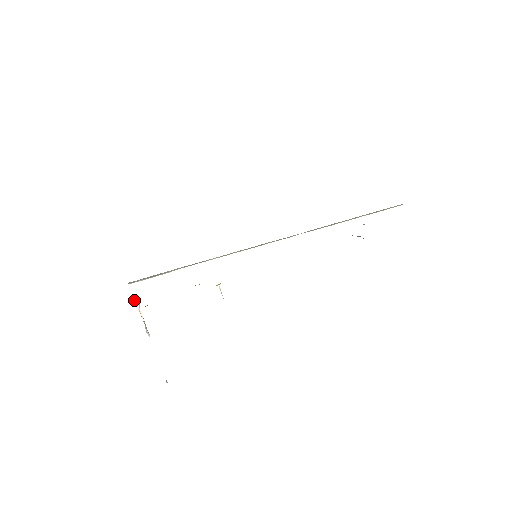
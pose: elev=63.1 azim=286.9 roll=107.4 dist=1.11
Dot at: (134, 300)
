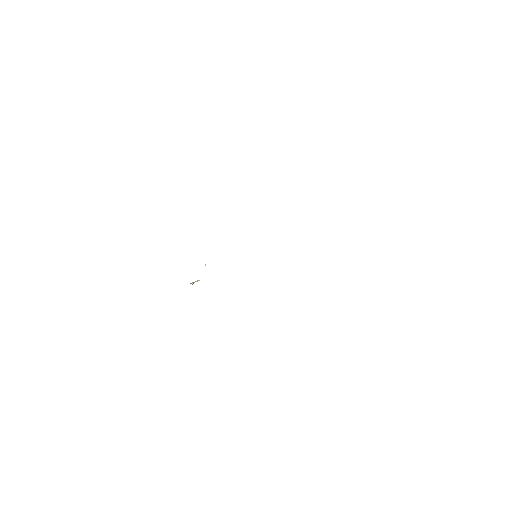
Dot at: occluded
